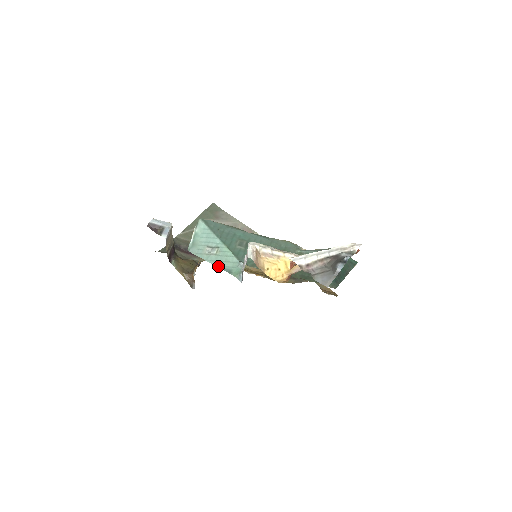
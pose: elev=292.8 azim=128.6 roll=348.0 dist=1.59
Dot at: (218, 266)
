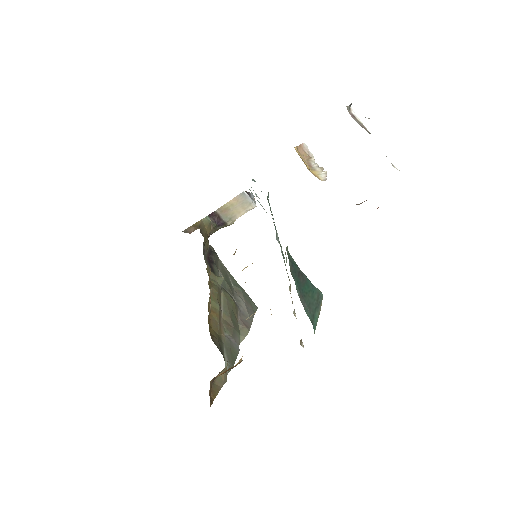
Dot at: occluded
